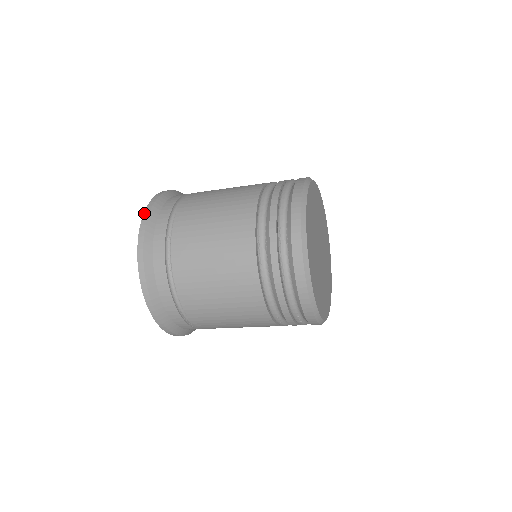
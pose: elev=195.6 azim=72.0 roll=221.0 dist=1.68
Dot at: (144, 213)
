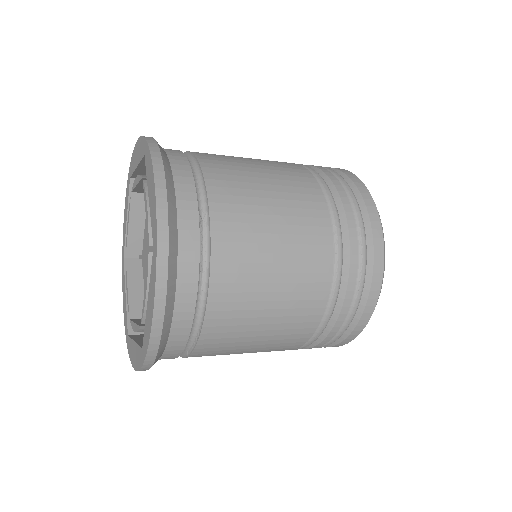
Dot at: (154, 168)
